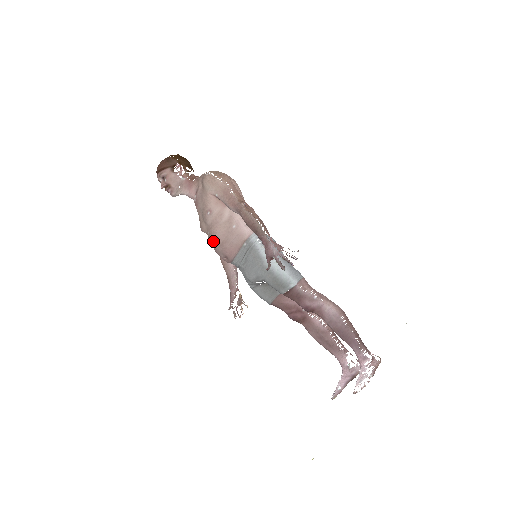
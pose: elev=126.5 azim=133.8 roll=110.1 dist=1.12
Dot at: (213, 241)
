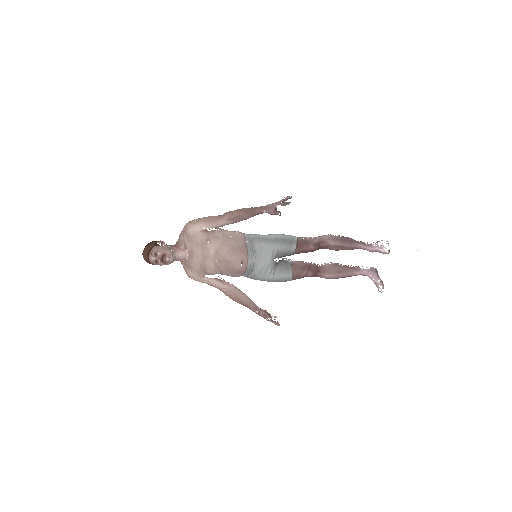
Dot at: (225, 258)
